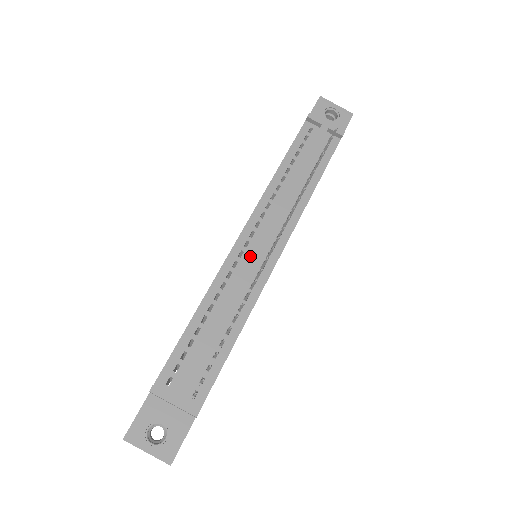
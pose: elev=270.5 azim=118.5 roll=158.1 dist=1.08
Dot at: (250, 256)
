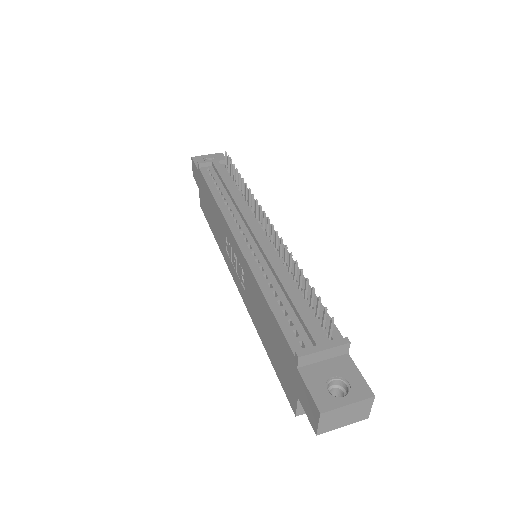
Dot at: (258, 240)
